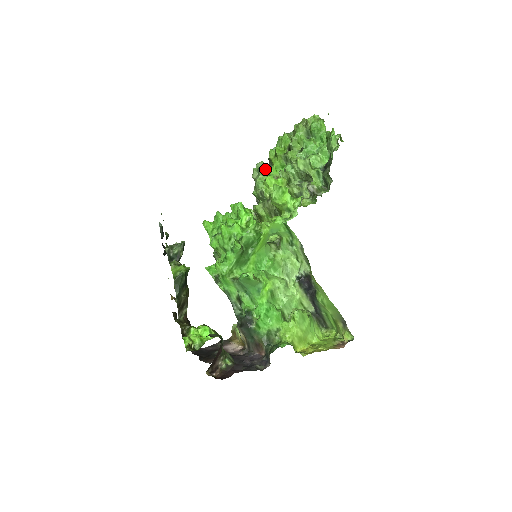
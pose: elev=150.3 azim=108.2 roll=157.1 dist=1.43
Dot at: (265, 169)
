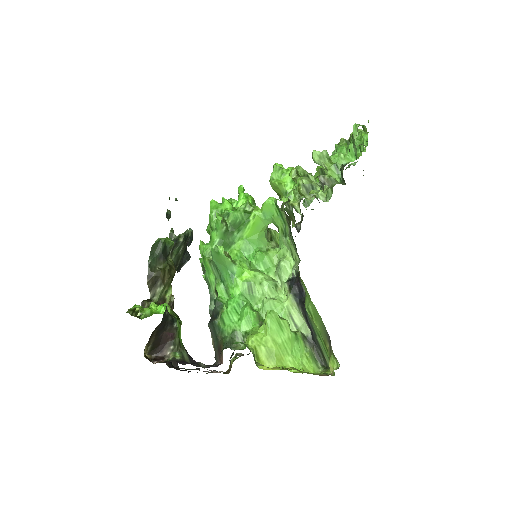
Dot at: occluded
